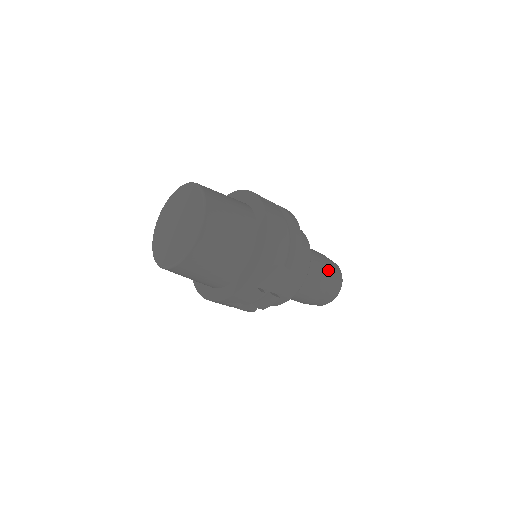
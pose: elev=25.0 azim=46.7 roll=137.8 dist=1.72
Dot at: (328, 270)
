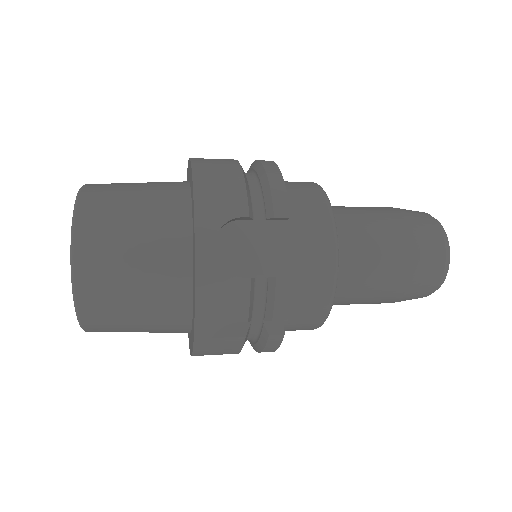
Dot at: (394, 216)
